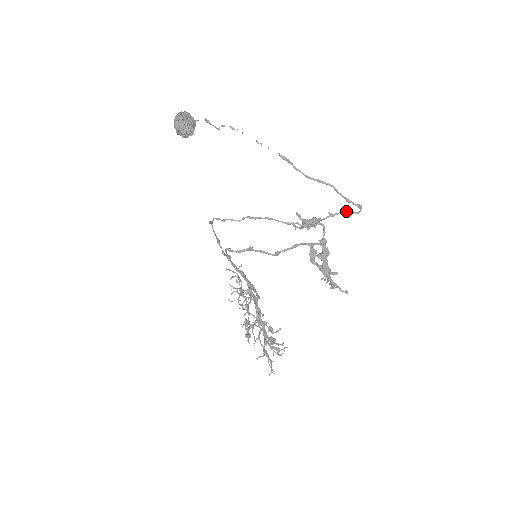
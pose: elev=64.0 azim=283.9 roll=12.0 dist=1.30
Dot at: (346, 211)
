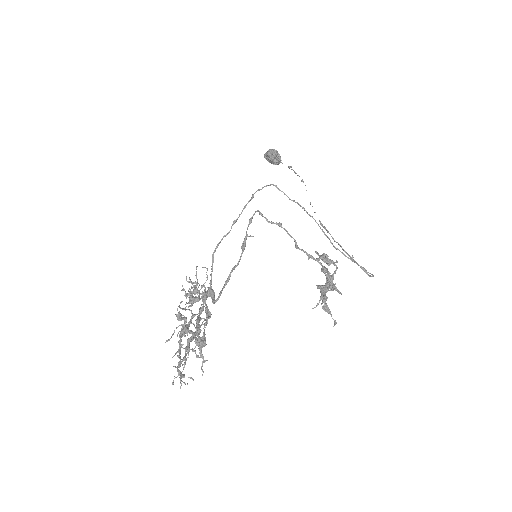
Dot at: (363, 267)
